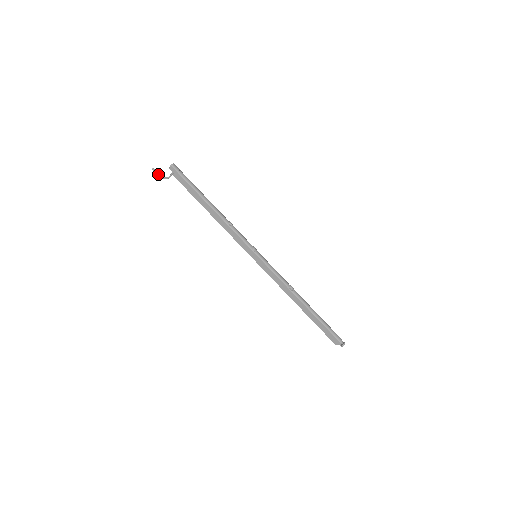
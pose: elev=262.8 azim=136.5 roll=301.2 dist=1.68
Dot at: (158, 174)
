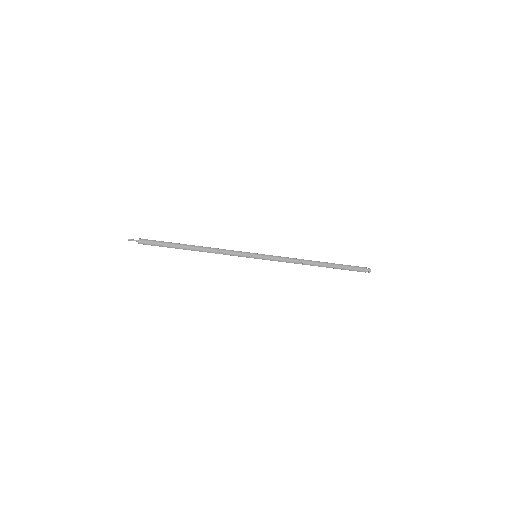
Dot at: (136, 241)
